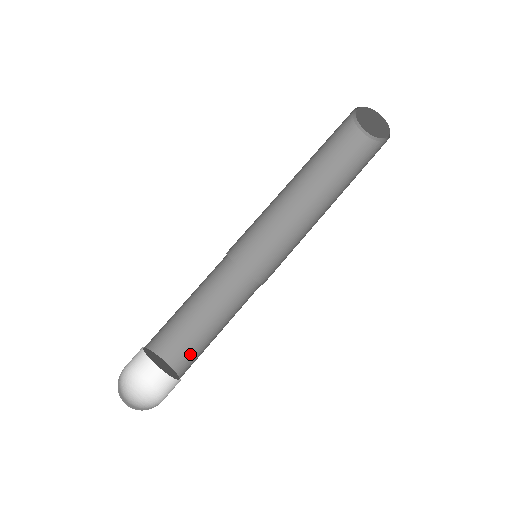
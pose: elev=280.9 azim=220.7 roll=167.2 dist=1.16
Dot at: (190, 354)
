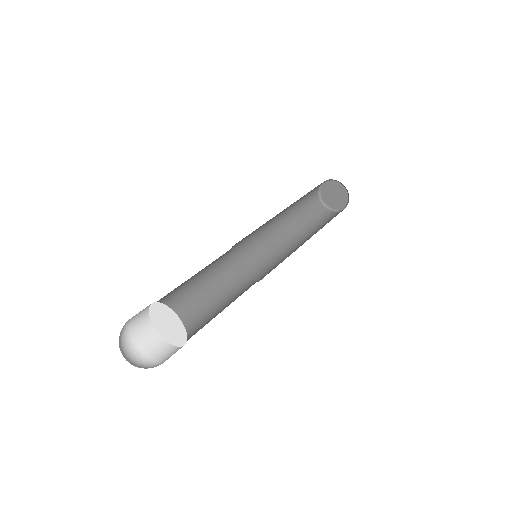
Dot at: occluded
